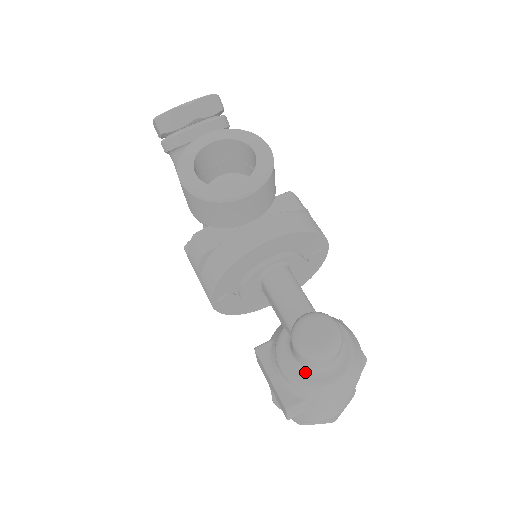
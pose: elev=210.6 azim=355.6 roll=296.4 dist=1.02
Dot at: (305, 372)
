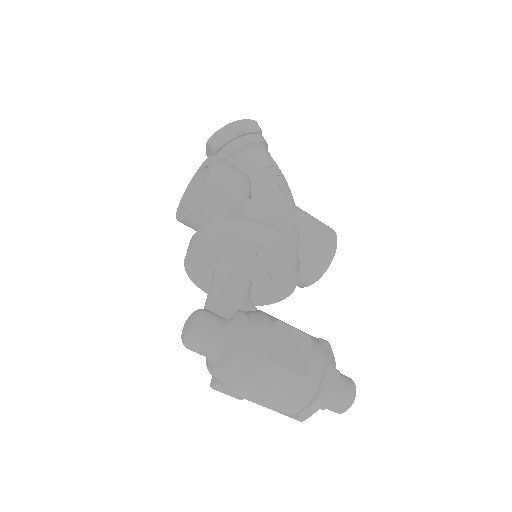
Dot at: occluded
